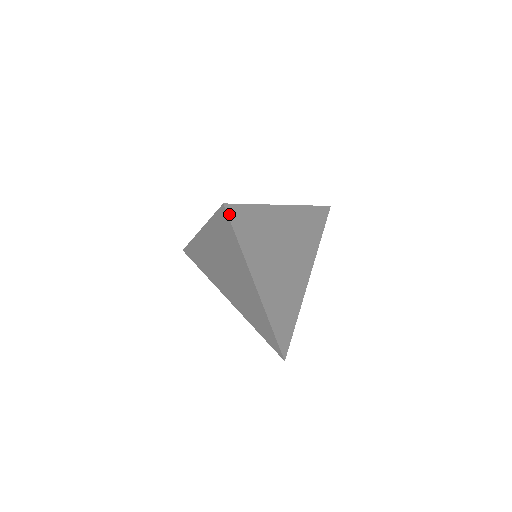
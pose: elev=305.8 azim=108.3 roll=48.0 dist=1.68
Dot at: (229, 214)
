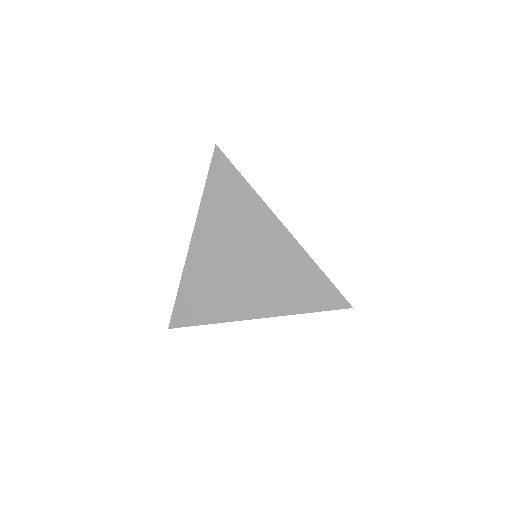
Dot at: (224, 154)
